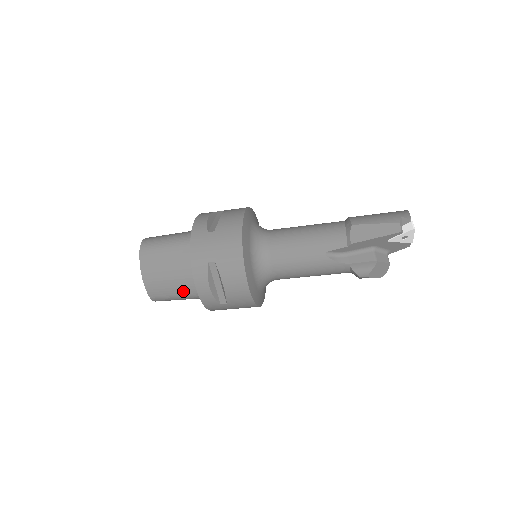
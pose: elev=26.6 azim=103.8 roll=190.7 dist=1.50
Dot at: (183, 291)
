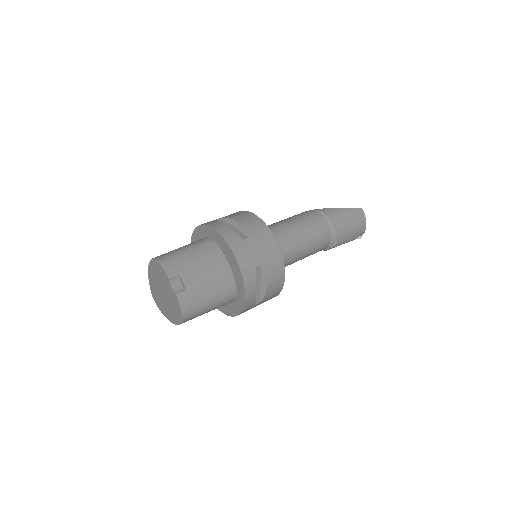
Dot at: occluded
